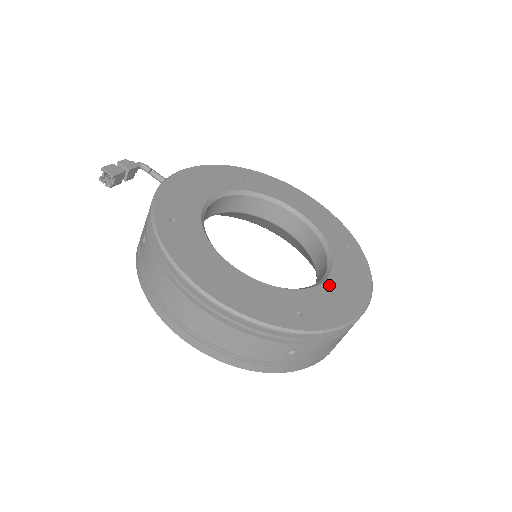
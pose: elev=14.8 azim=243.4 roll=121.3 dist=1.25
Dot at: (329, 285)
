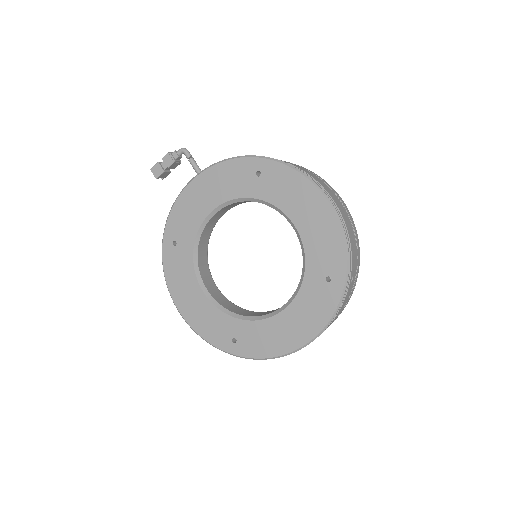
Dot at: (275, 321)
